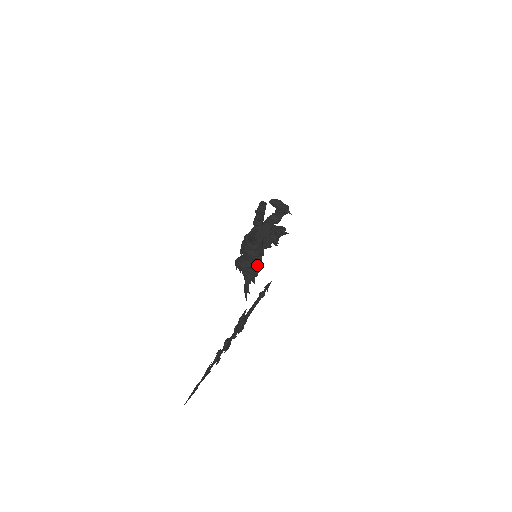
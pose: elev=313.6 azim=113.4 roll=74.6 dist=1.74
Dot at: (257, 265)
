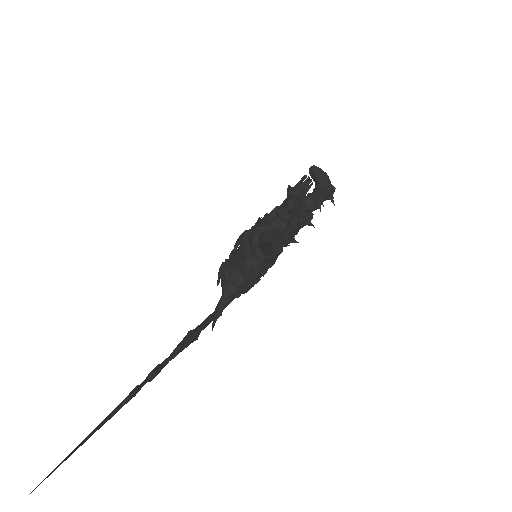
Dot at: occluded
